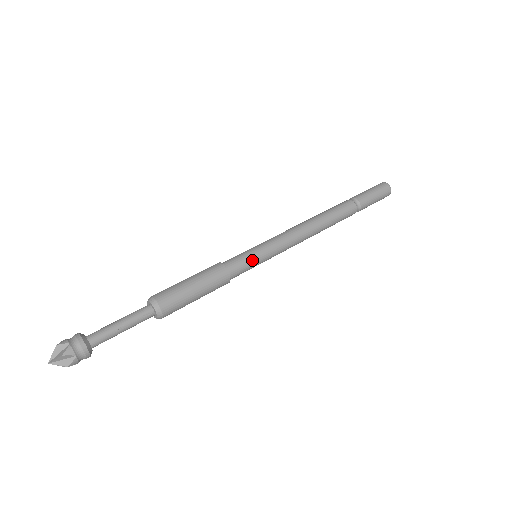
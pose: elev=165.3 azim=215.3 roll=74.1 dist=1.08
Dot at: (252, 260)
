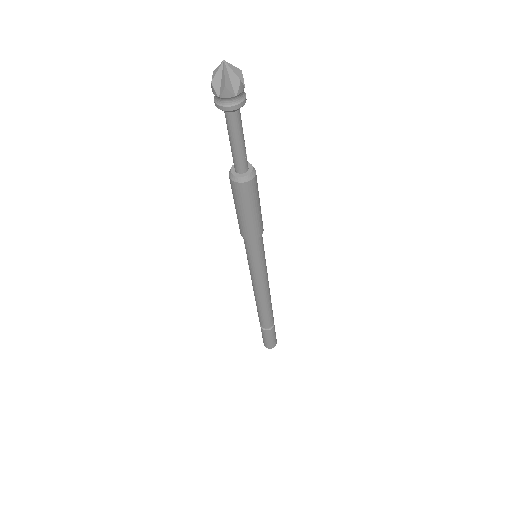
Dot at: occluded
